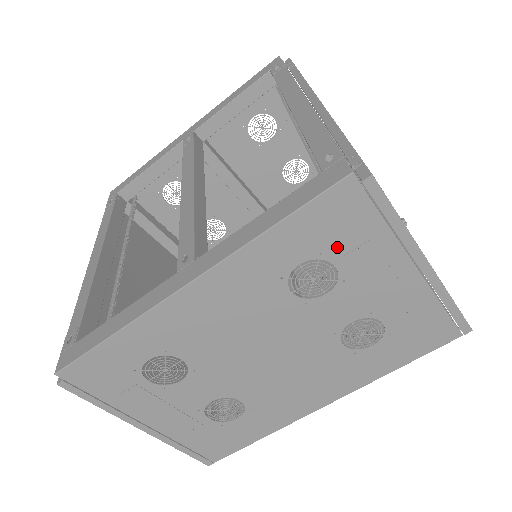
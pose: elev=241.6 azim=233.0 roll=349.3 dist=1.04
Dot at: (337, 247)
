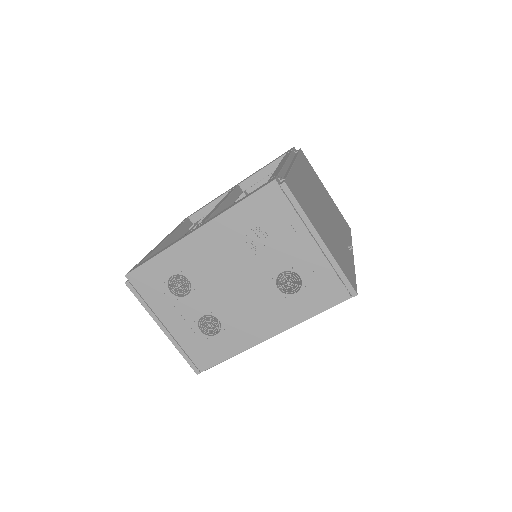
Dot at: (270, 220)
